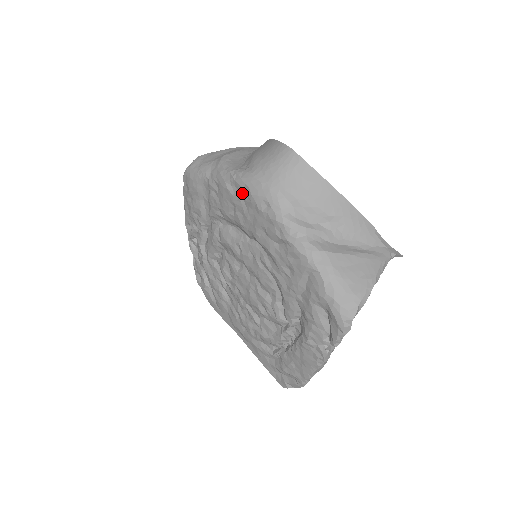
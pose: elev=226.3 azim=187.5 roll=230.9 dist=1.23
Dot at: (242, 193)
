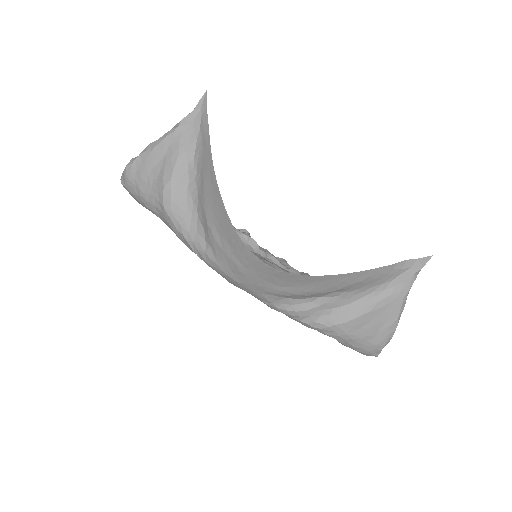
Dot at: occluded
